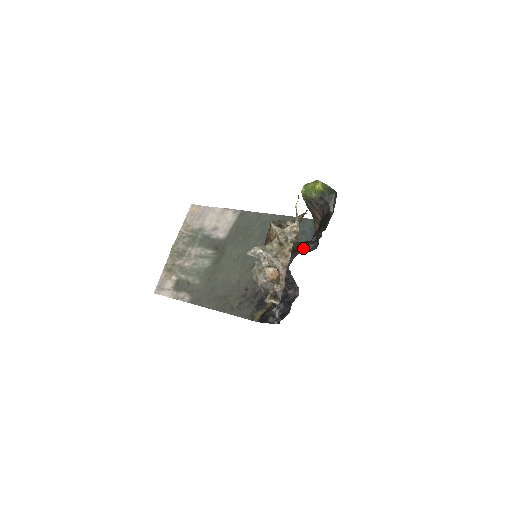
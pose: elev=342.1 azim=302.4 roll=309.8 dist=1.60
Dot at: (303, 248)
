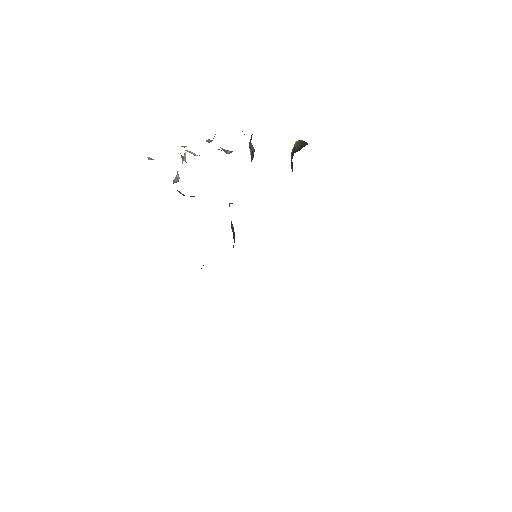
Dot at: occluded
